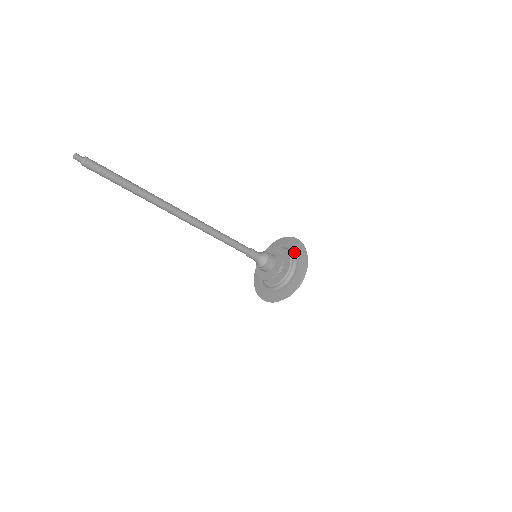
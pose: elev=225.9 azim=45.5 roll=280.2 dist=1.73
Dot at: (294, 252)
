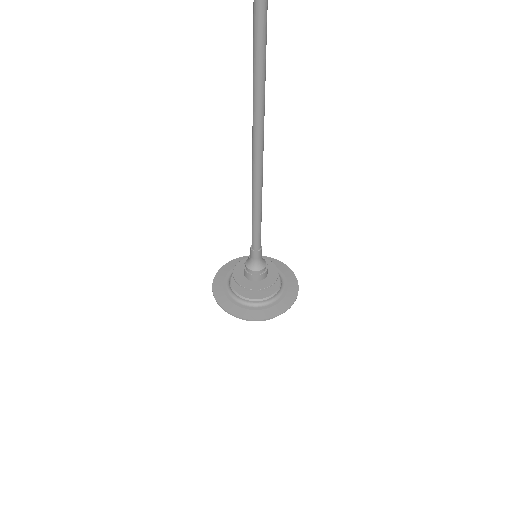
Dot at: (283, 279)
